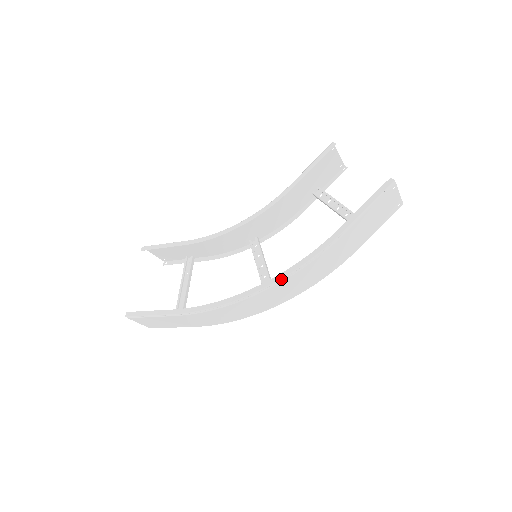
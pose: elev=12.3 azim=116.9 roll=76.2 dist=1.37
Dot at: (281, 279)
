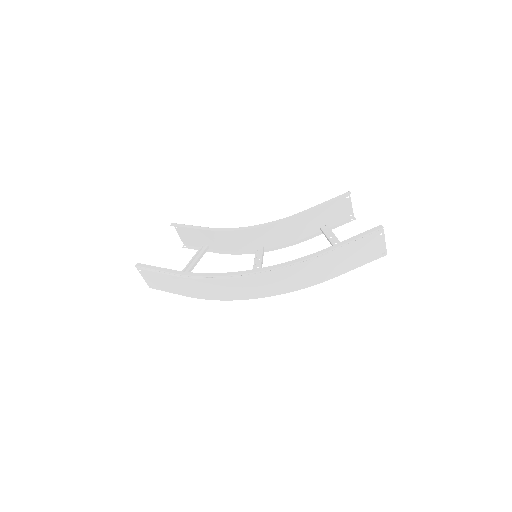
Dot at: (266, 270)
